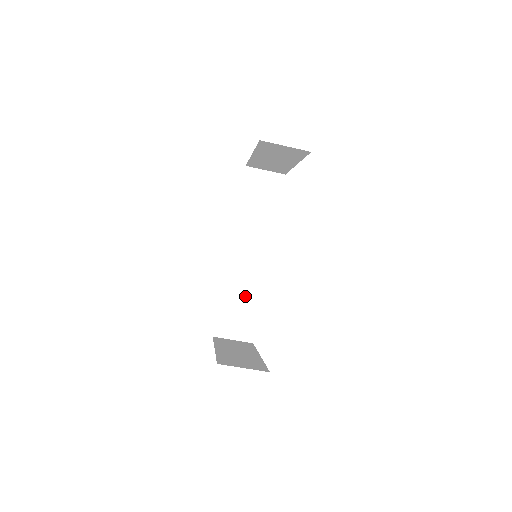
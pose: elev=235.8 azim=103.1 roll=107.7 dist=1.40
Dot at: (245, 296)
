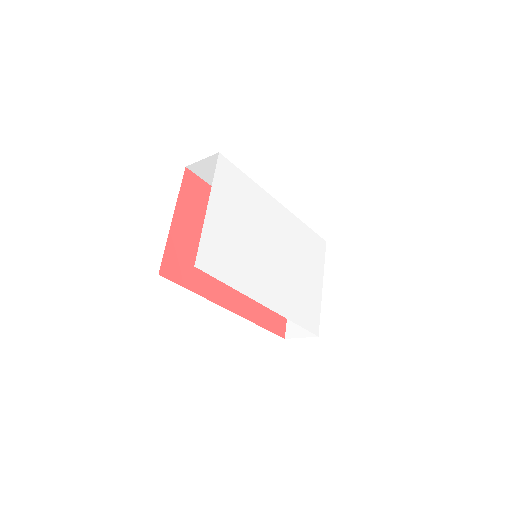
Dot at: occluded
